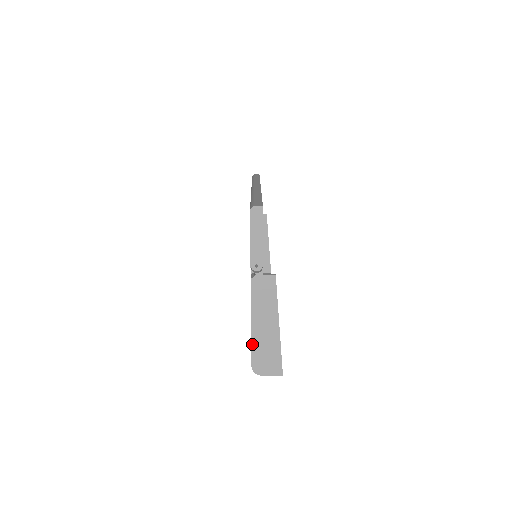
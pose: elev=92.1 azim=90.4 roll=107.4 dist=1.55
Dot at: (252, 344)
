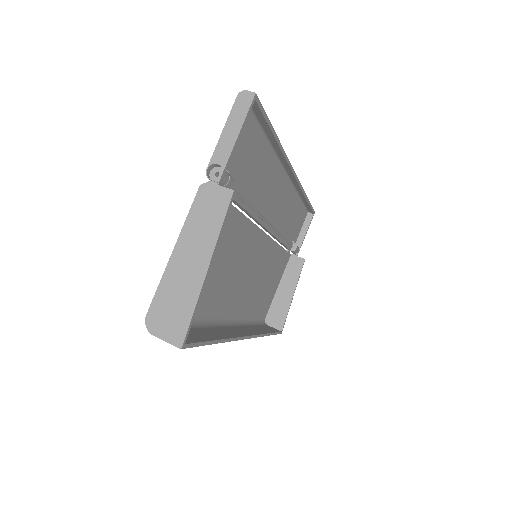
Dot at: (162, 280)
